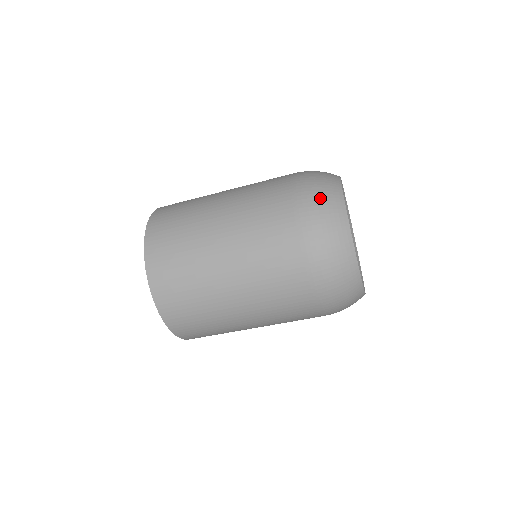
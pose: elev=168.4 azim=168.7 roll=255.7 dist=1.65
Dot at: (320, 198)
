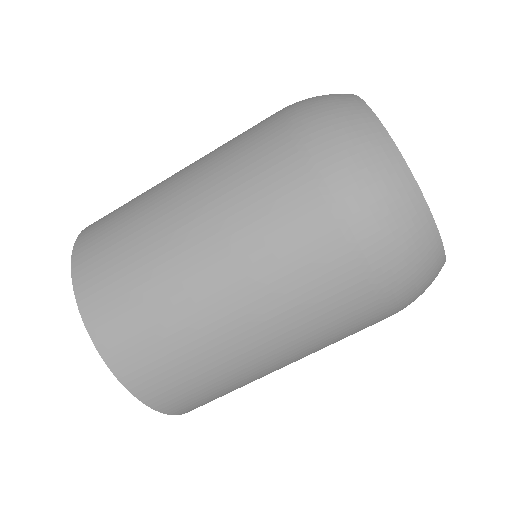
Dot at: (319, 98)
